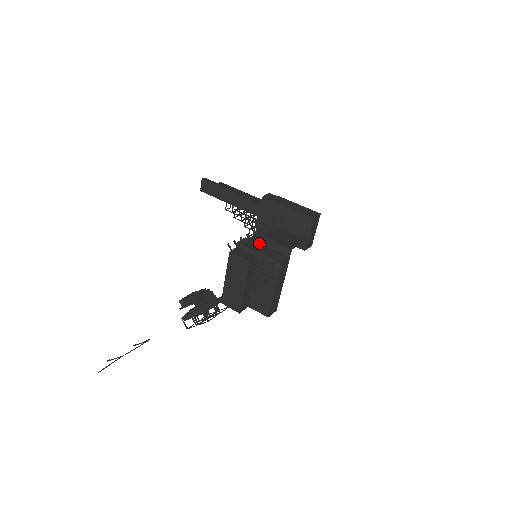
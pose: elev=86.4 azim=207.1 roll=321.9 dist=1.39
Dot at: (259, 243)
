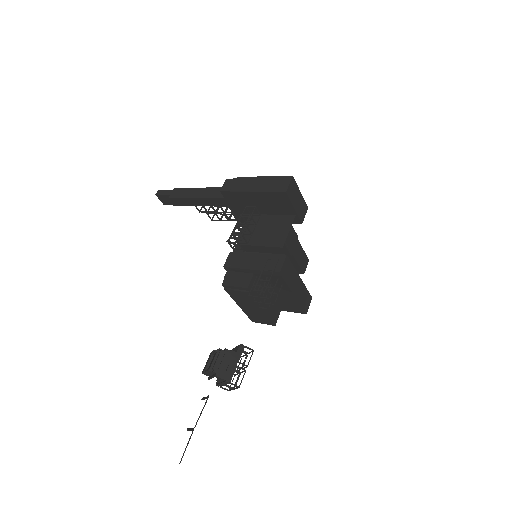
Dot at: (247, 252)
